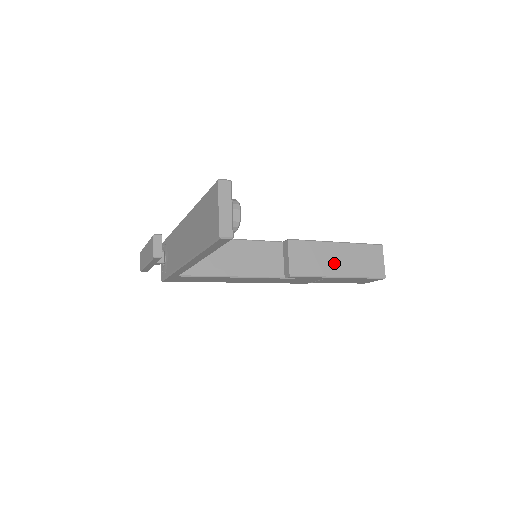
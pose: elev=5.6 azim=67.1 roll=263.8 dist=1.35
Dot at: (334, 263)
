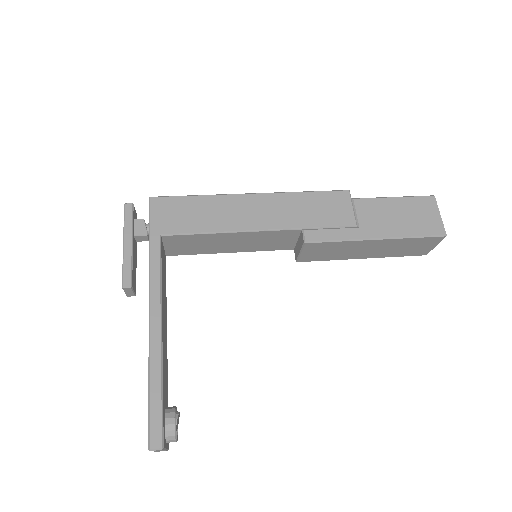
Dot at: (360, 252)
